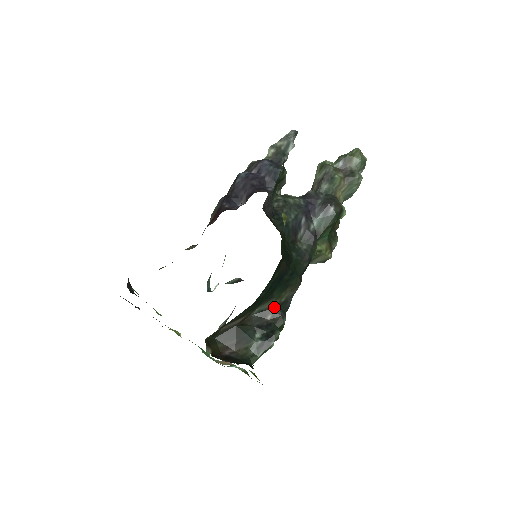
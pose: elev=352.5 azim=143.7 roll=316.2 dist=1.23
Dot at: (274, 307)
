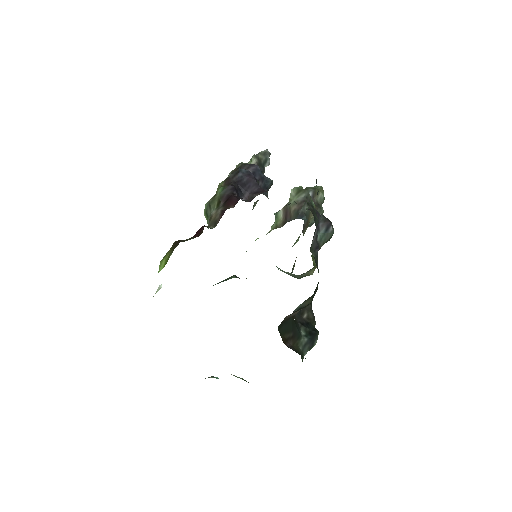
Dot at: (308, 306)
